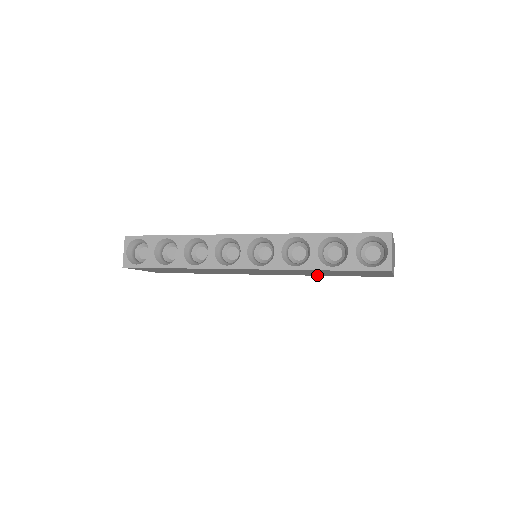
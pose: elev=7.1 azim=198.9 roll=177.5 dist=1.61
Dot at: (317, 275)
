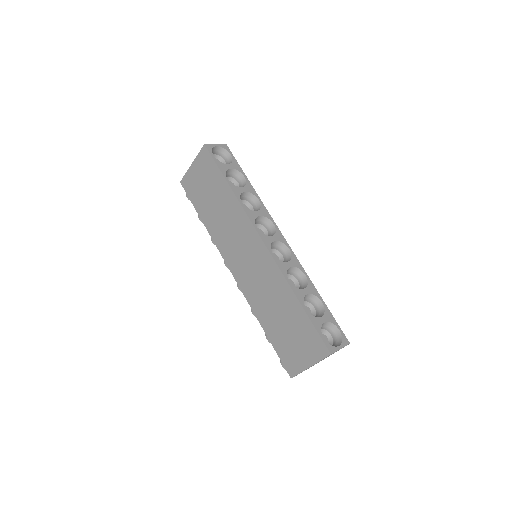
Dot at: (258, 315)
